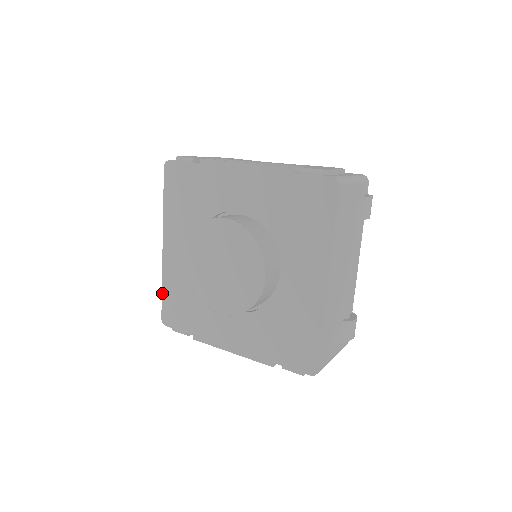
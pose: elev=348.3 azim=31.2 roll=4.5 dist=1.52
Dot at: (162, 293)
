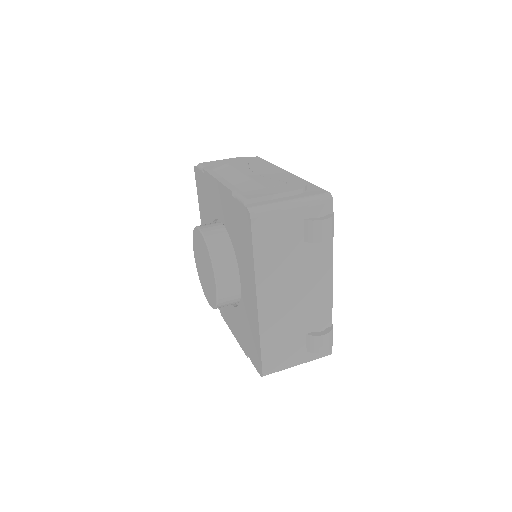
Dot at: occluded
